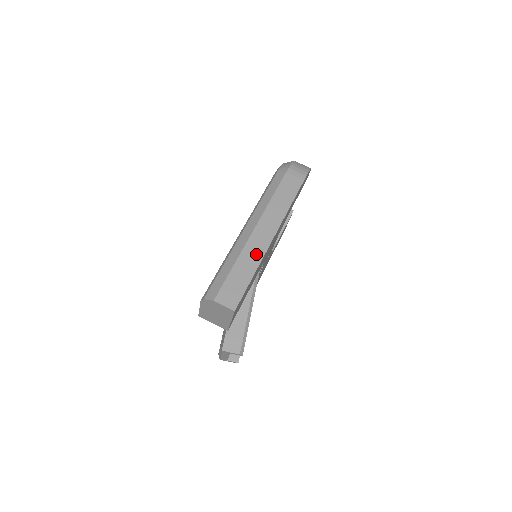
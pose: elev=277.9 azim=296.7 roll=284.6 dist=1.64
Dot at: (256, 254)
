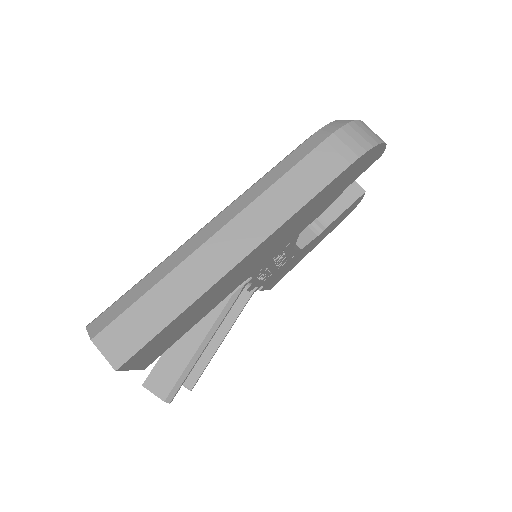
Dot at: (198, 280)
